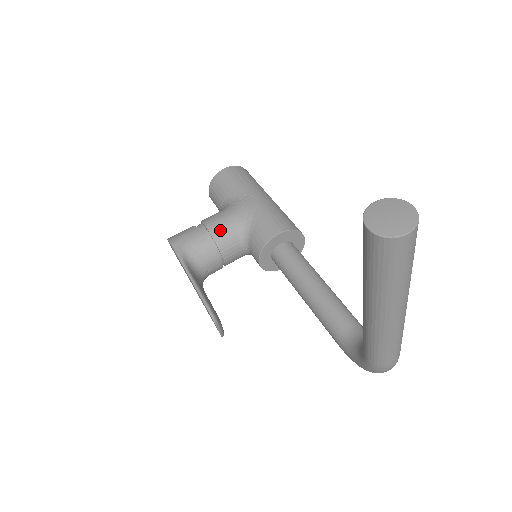
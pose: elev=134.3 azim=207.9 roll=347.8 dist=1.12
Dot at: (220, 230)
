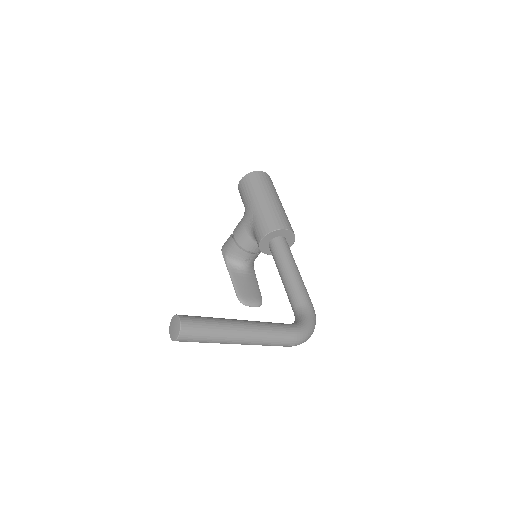
Dot at: (240, 237)
